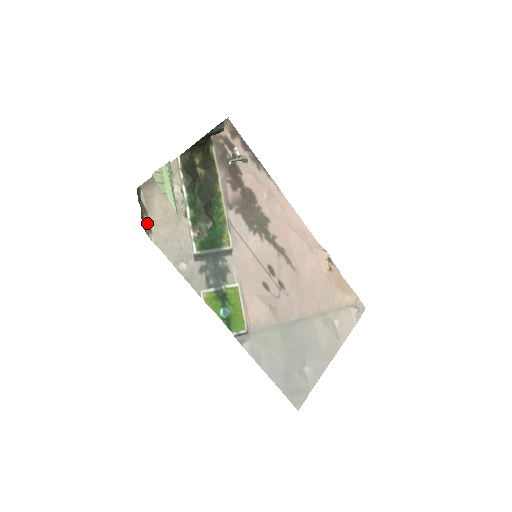
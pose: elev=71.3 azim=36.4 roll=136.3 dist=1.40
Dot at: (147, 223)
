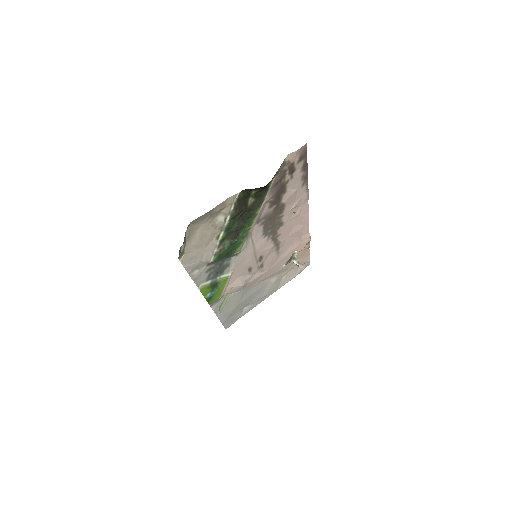
Dot at: (182, 250)
